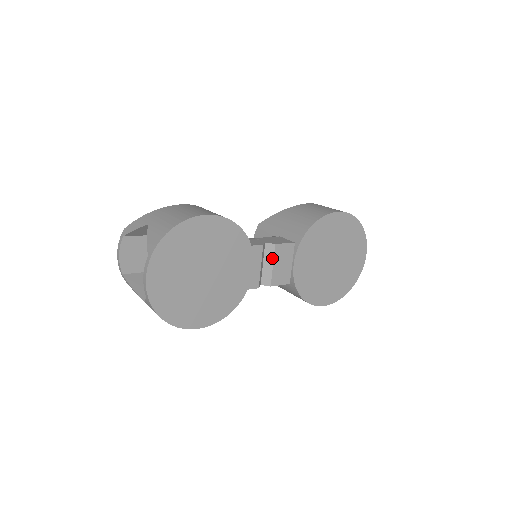
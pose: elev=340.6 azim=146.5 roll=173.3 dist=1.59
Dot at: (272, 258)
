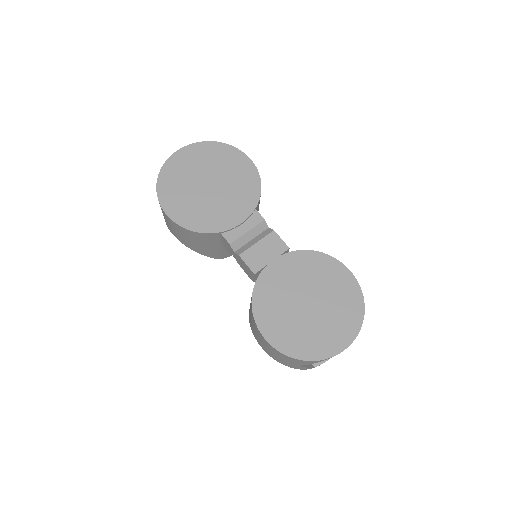
Dot at: (262, 238)
